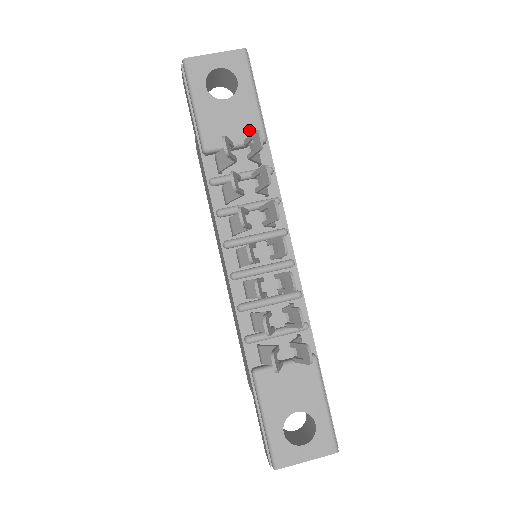
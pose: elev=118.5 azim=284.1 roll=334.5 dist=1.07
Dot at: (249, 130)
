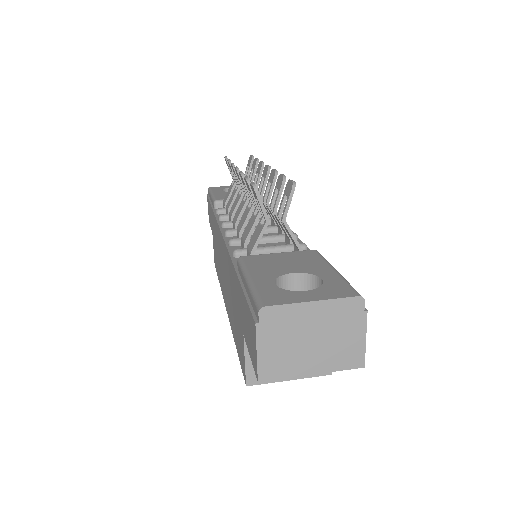
Dot at: occluded
